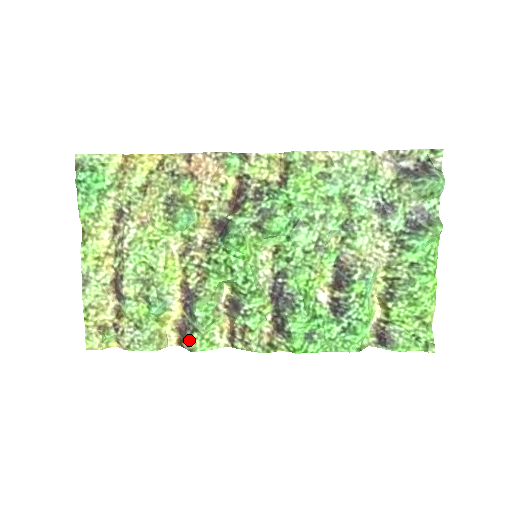
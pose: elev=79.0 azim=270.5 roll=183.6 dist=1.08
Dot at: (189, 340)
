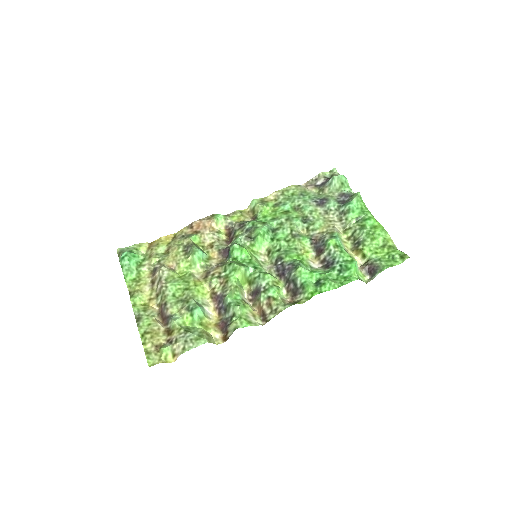
Dot at: (231, 323)
